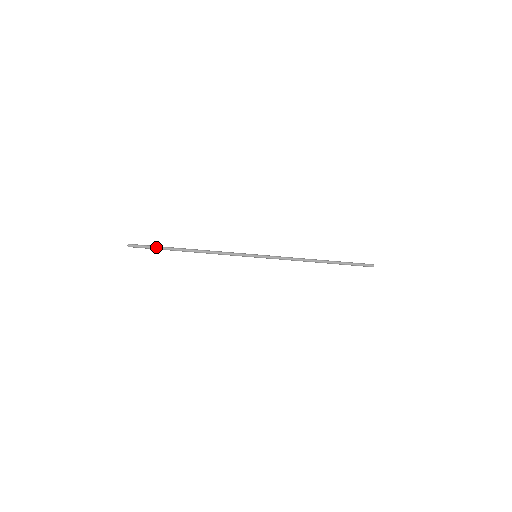
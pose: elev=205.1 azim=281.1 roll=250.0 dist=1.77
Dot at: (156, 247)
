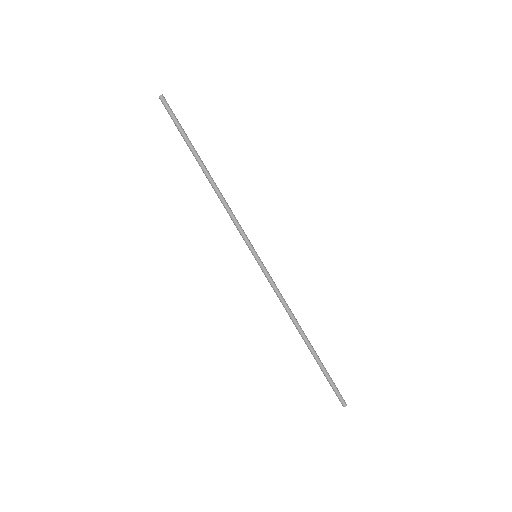
Dot at: (183, 130)
